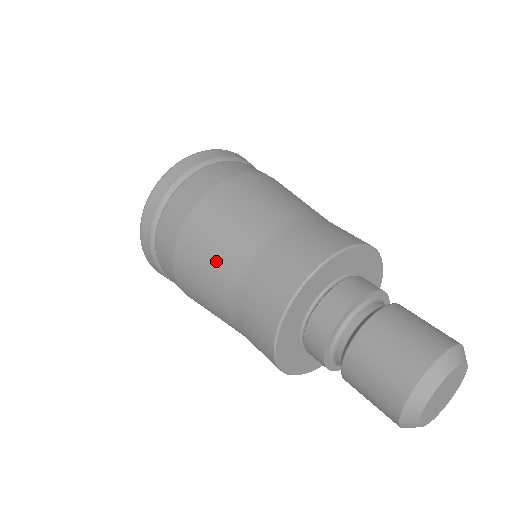
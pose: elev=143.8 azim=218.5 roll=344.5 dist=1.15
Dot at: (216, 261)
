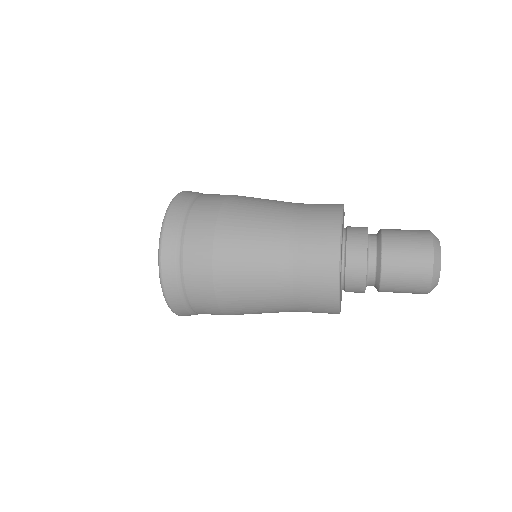
Dot at: (262, 239)
